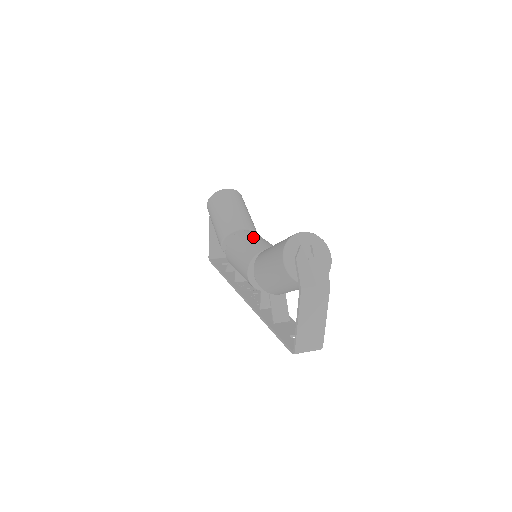
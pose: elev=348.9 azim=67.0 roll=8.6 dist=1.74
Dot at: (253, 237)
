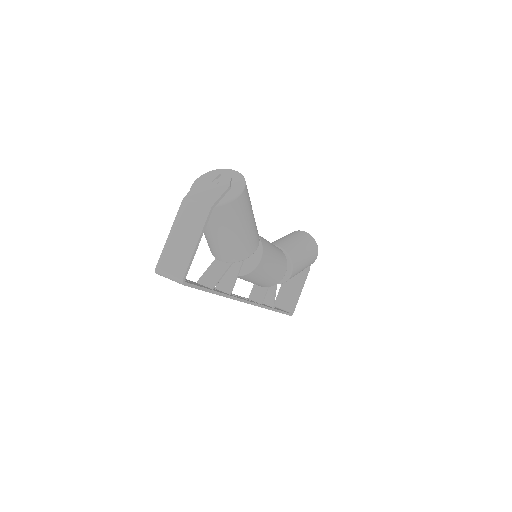
Dot at: occluded
